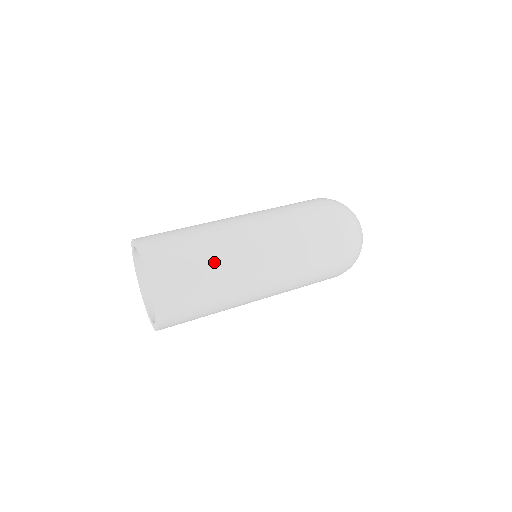
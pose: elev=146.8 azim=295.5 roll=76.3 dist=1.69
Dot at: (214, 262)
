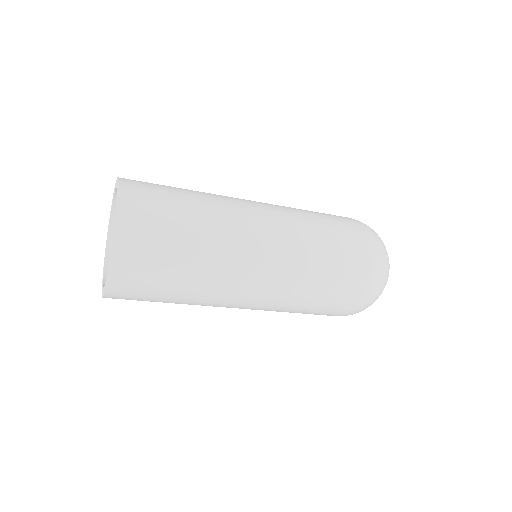
Dot at: (204, 208)
